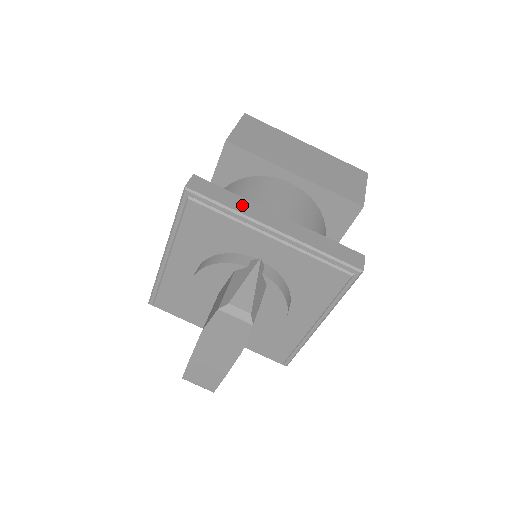
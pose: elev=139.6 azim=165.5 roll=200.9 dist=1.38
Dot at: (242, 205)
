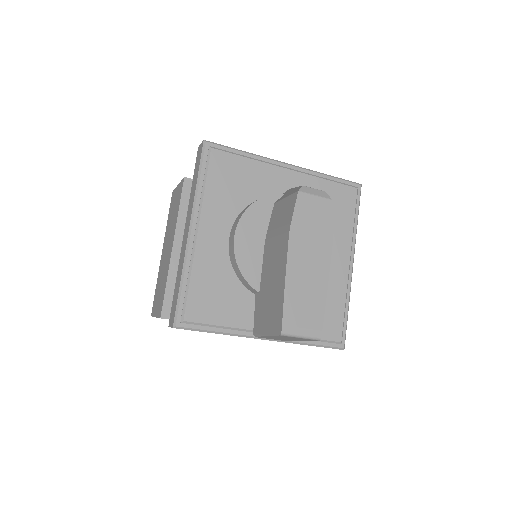
Dot at: occluded
